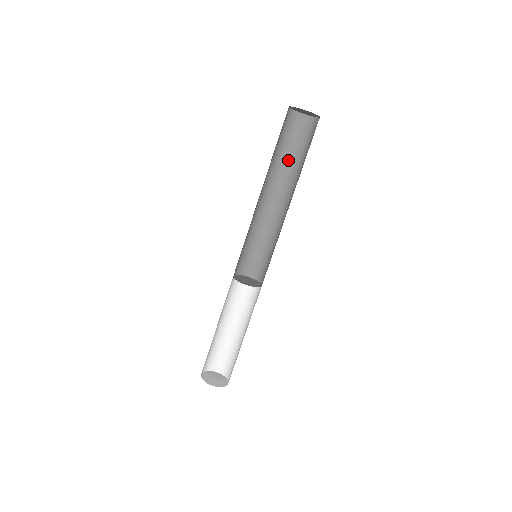
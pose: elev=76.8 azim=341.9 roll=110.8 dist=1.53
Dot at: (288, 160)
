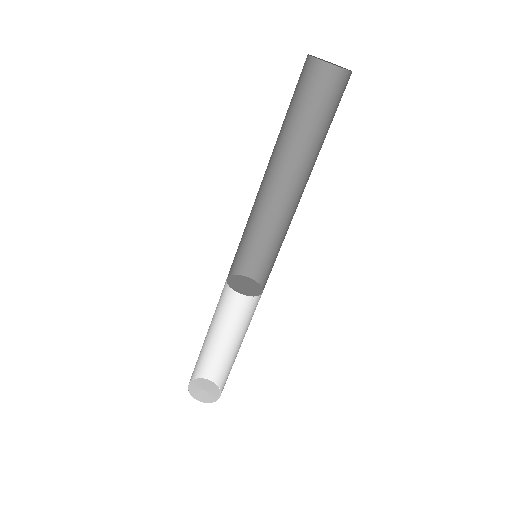
Dot at: (317, 135)
